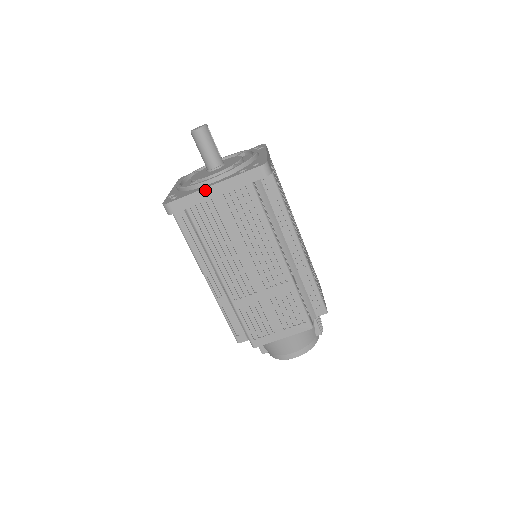
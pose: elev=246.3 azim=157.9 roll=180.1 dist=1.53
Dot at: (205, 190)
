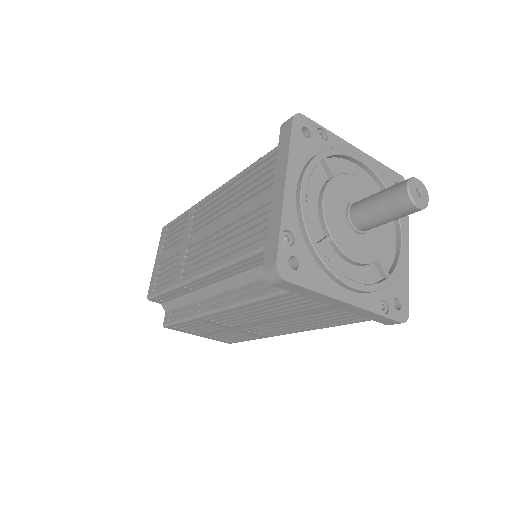
Dot at: (336, 300)
